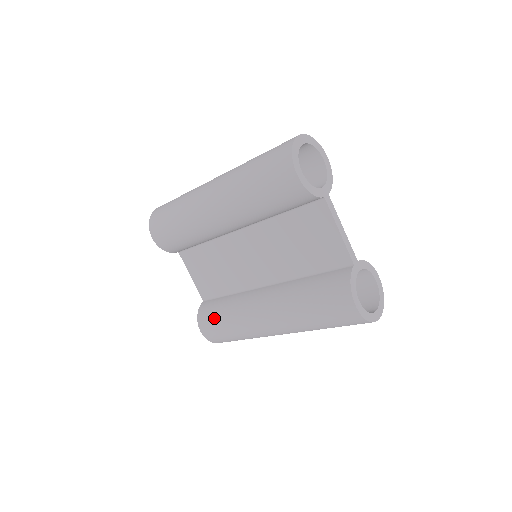
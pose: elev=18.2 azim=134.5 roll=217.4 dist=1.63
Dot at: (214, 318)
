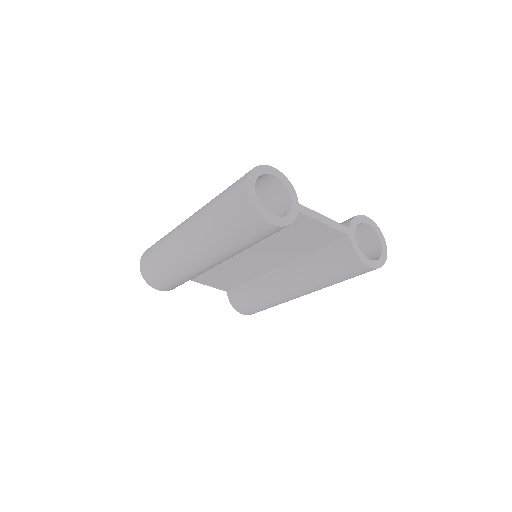
Dot at: (249, 305)
